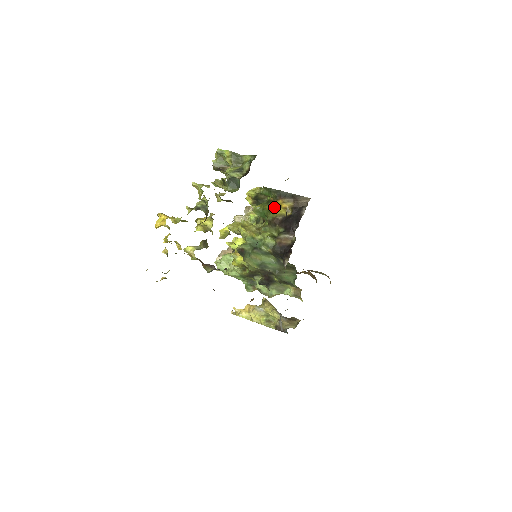
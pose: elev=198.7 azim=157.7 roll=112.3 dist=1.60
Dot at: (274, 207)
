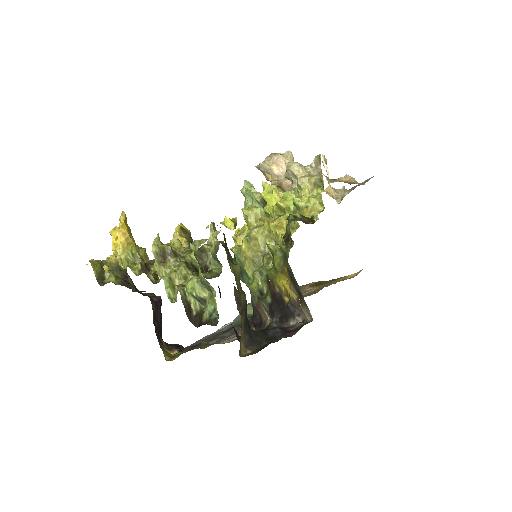
Dot at: (281, 274)
